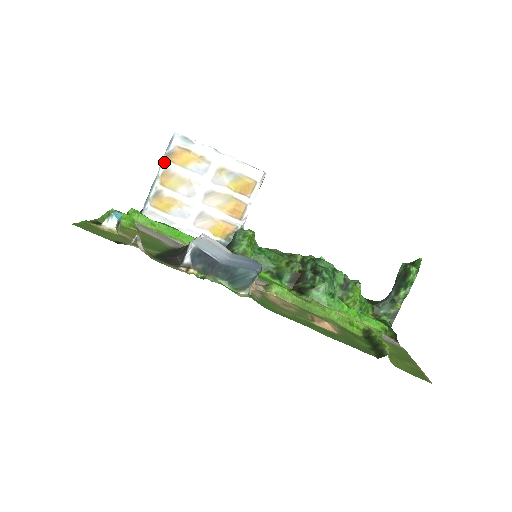
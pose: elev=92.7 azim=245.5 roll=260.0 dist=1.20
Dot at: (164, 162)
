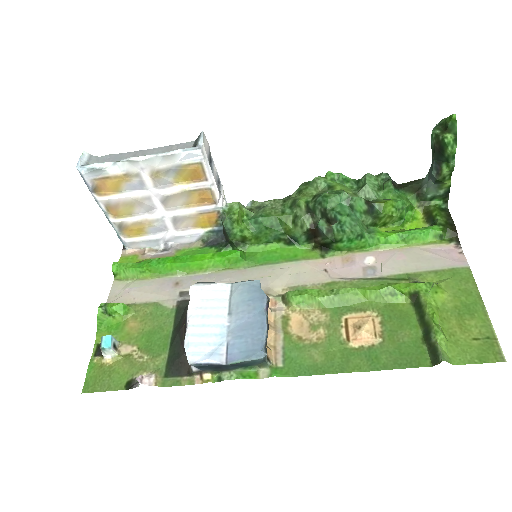
Dot at: (97, 200)
